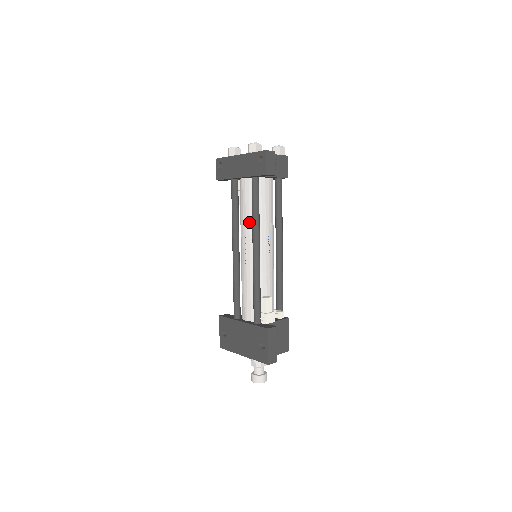
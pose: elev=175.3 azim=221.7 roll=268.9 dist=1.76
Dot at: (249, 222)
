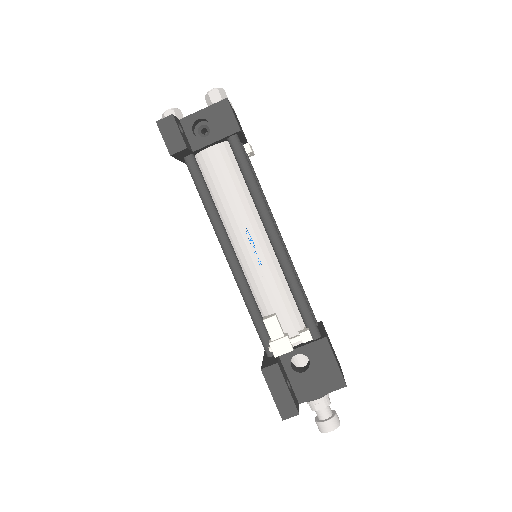
Dot at: occluded
